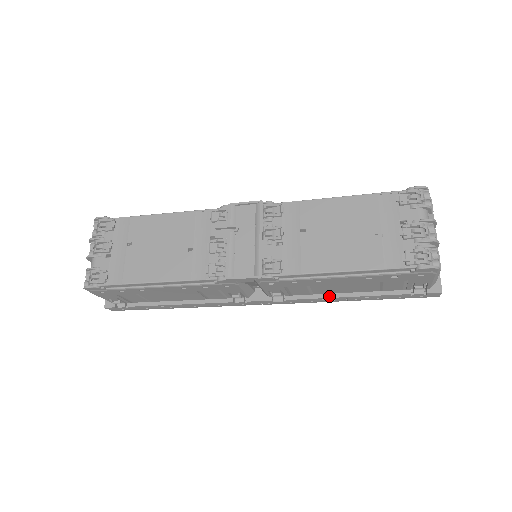
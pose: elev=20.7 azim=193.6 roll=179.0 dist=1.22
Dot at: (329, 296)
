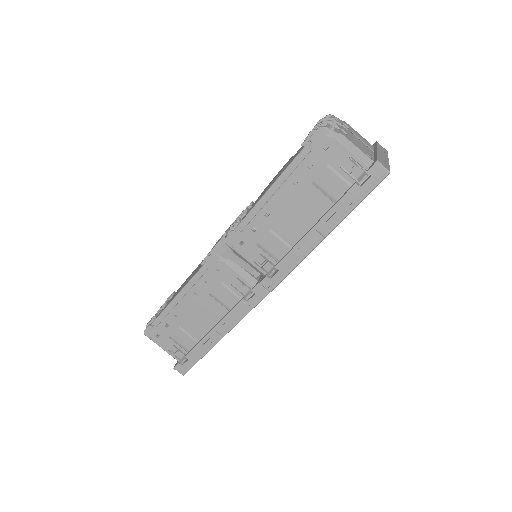
Dot at: (302, 238)
